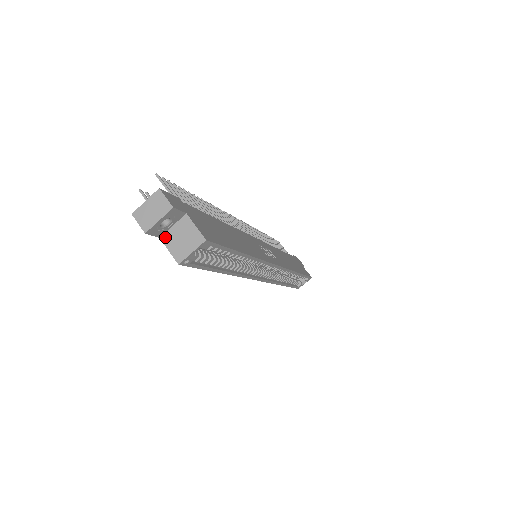
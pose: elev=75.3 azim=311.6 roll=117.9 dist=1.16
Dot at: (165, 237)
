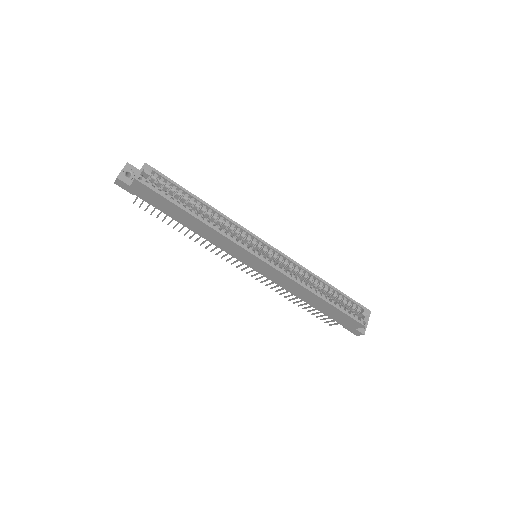
Dot at: (132, 183)
